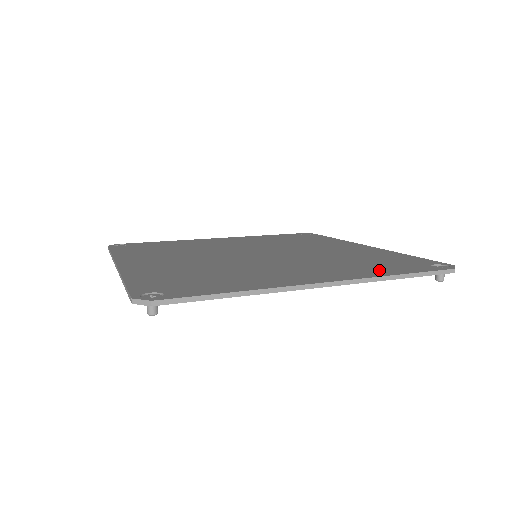
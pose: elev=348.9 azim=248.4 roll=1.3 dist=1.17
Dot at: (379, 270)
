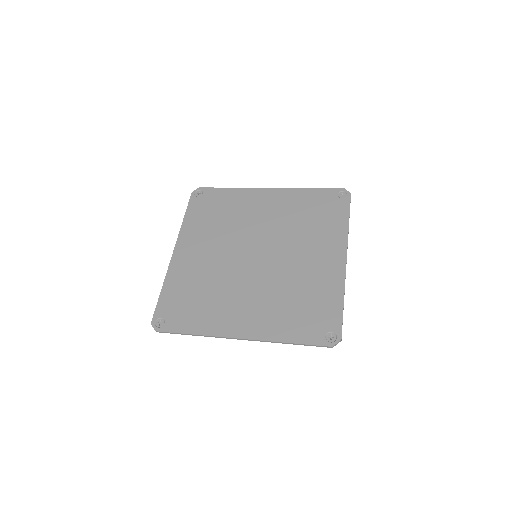
Dot at: (287, 329)
